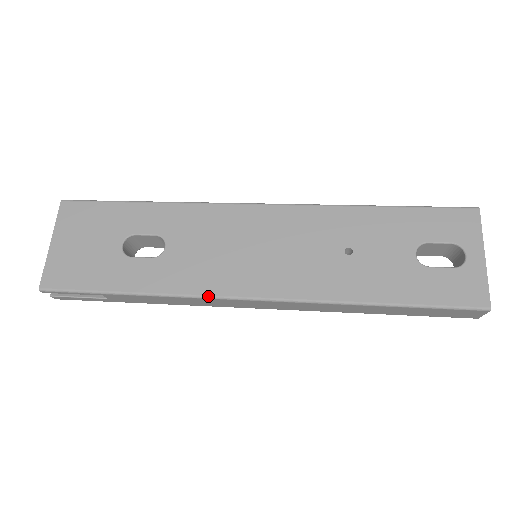
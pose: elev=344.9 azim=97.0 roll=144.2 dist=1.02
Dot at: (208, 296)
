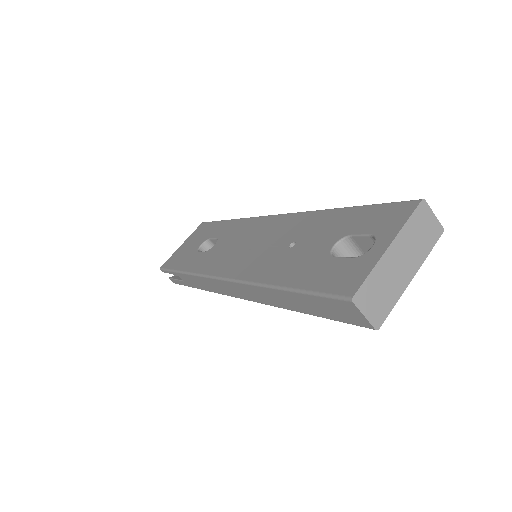
Dot at: (205, 275)
